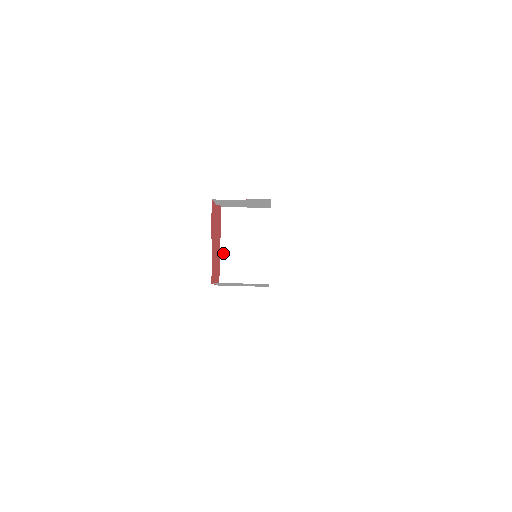
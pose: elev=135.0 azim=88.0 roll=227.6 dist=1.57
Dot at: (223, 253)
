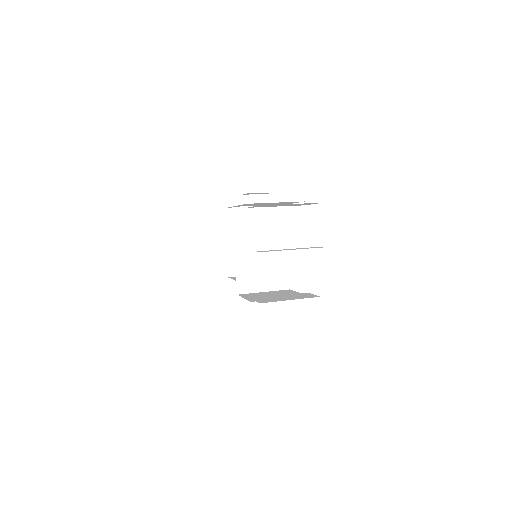
Dot at: (238, 260)
